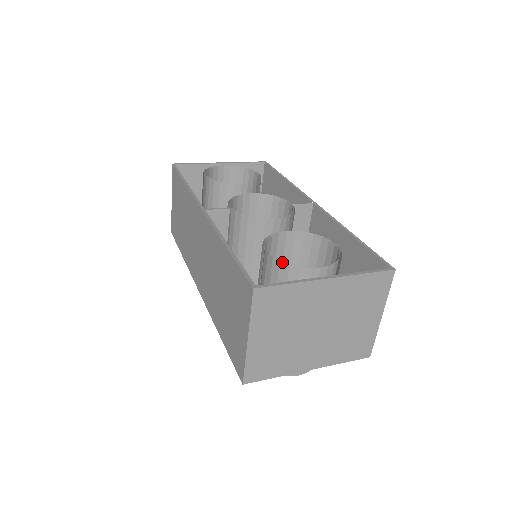
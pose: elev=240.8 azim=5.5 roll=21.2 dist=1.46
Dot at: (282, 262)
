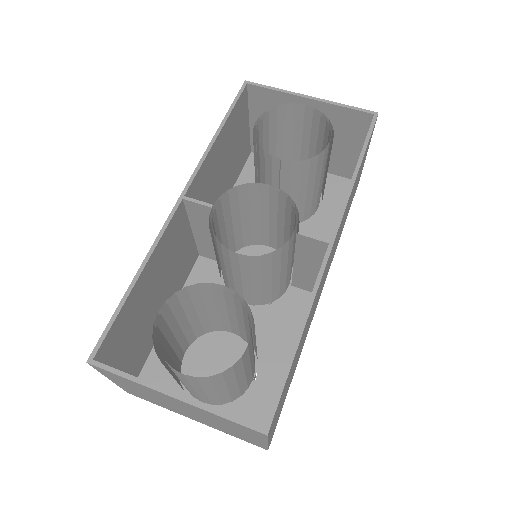
Dot at: (156, 339)
